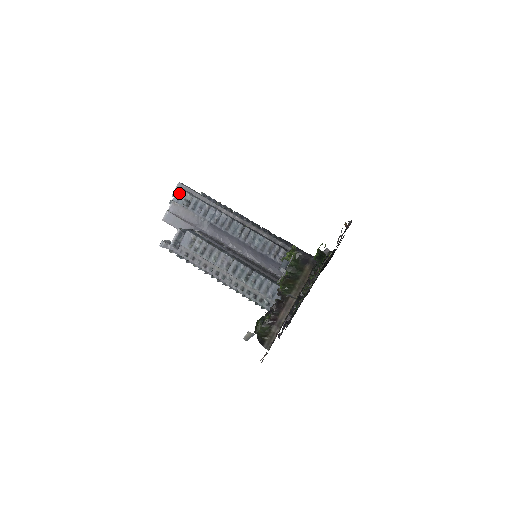
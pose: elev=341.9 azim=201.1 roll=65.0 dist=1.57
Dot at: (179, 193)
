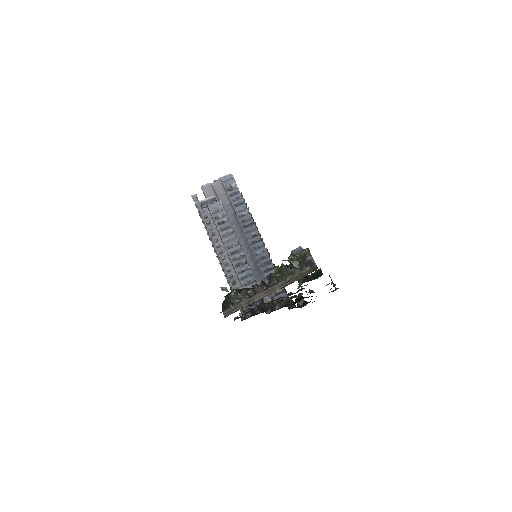
Dot at: (229, 177)
